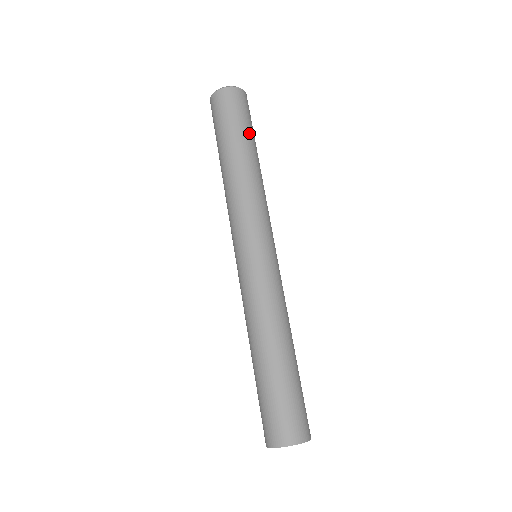
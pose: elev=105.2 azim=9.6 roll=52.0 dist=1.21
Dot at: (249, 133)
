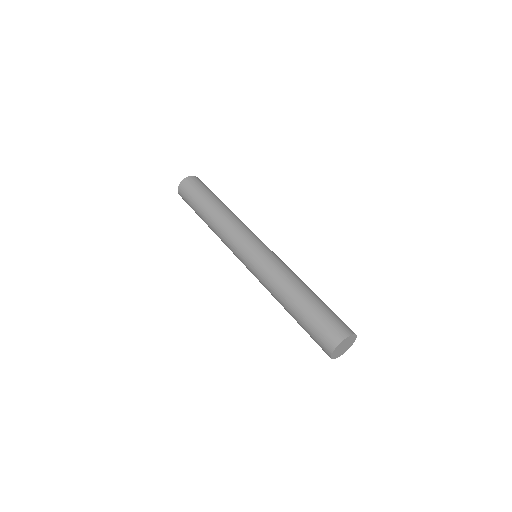
Dot at: (210, 194)
